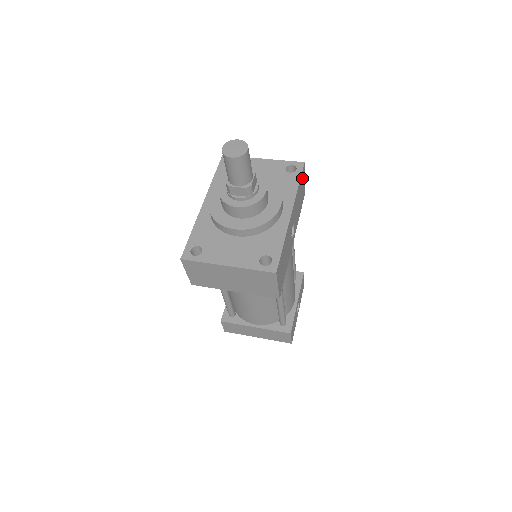
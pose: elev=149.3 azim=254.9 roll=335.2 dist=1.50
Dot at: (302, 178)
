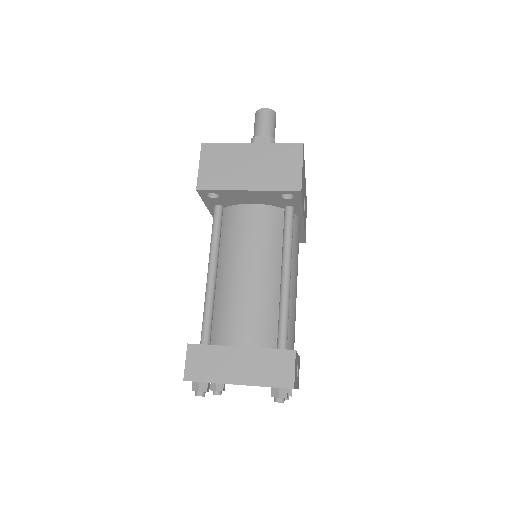
Dot at: (306, 209)
